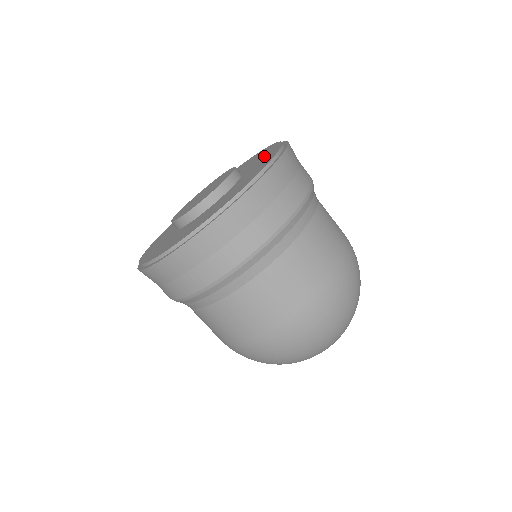
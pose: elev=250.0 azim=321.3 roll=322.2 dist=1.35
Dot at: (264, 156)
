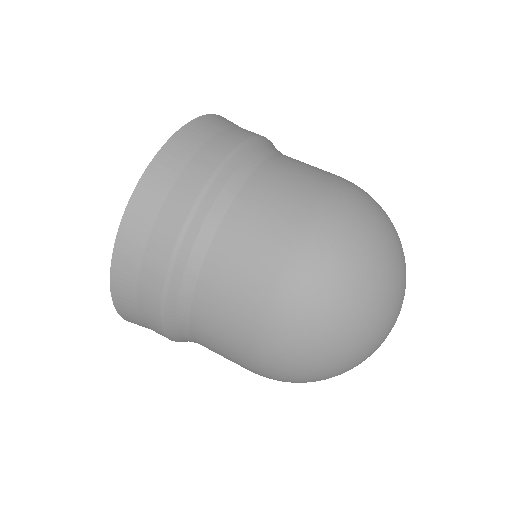
Dot at: occluded
